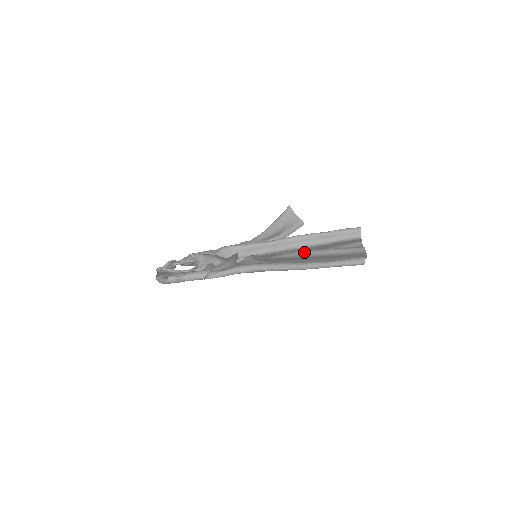
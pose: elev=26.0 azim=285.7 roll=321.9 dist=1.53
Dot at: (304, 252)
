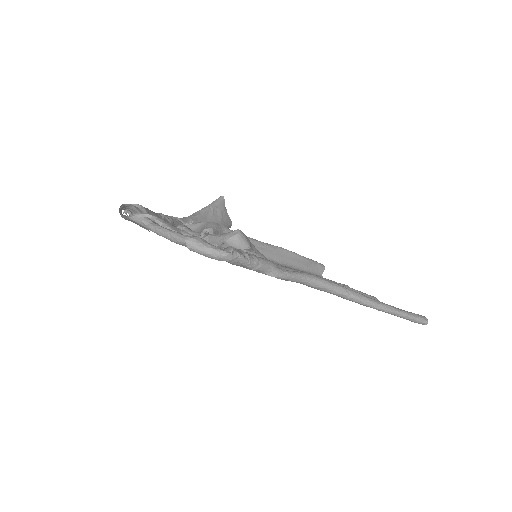
Dot at: occluded
